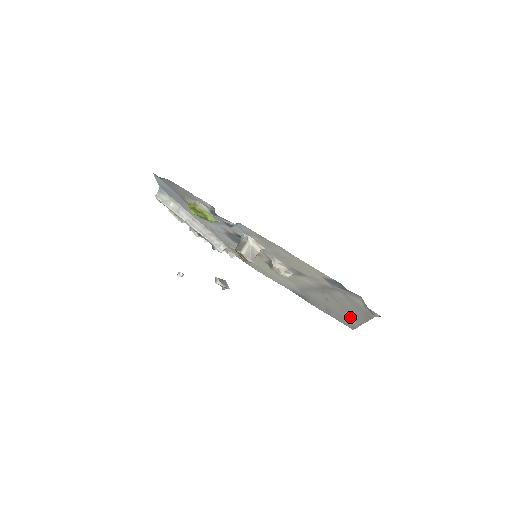
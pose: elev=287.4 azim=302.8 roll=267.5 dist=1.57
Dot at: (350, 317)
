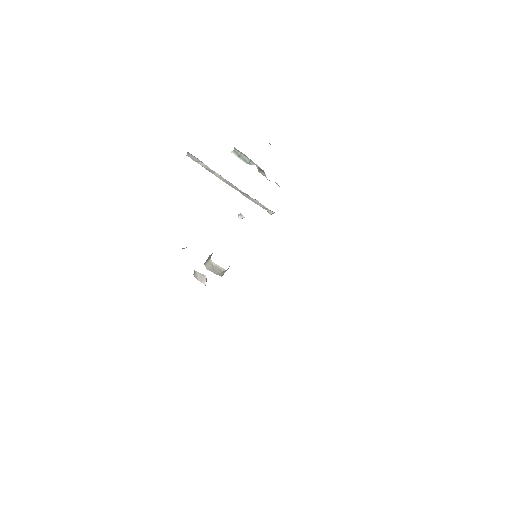
Dot at: occluded
